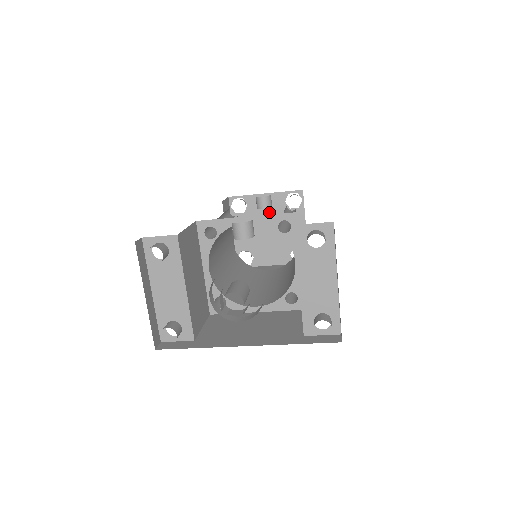
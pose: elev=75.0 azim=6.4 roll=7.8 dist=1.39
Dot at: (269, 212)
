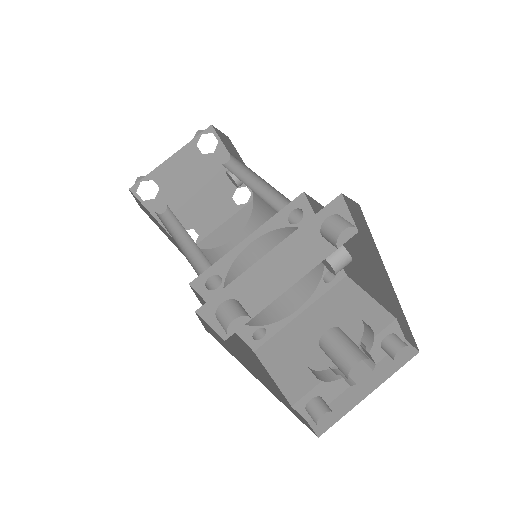
Dot at: (218, 180)
